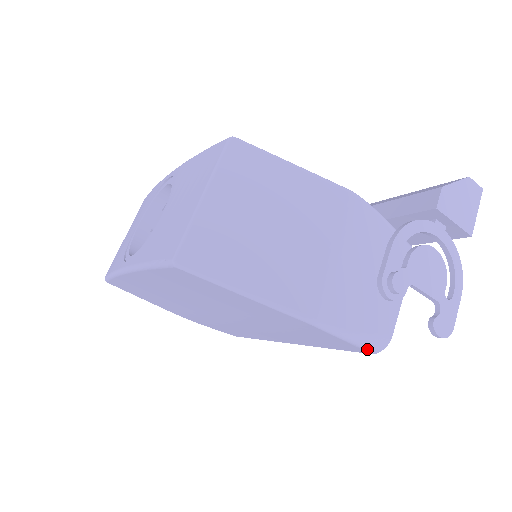
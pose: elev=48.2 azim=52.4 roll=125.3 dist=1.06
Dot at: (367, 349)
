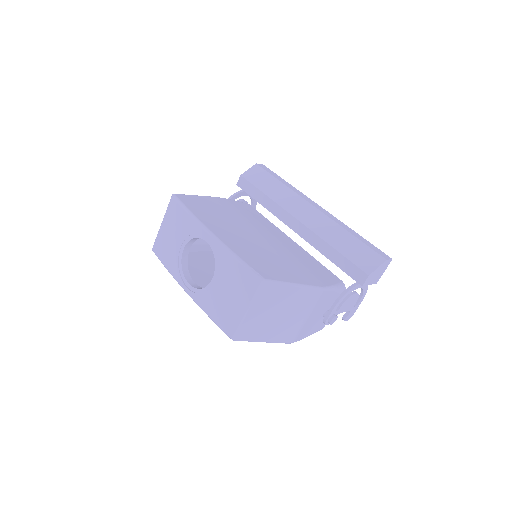
Dot at: occluded
